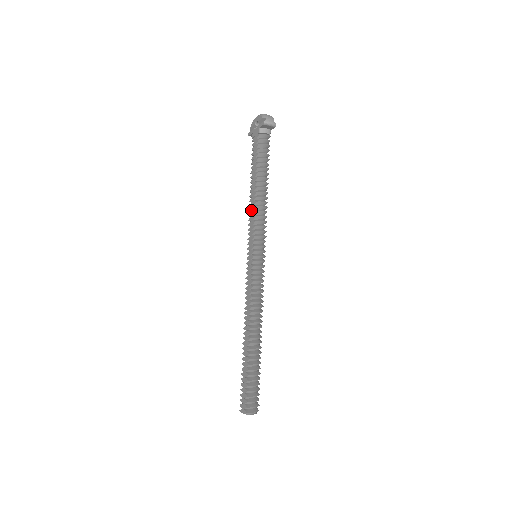
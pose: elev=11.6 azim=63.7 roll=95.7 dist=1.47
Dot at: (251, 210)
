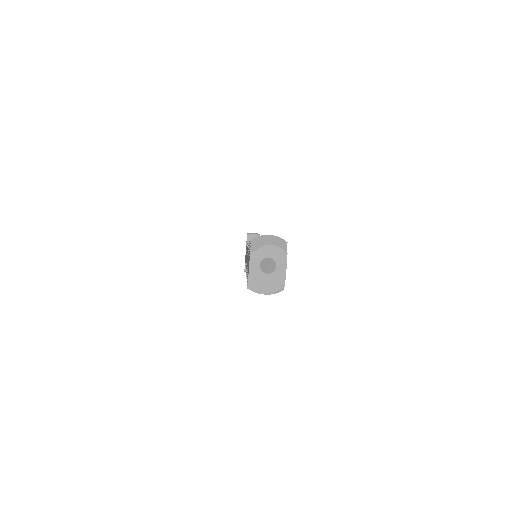
Dot at: occluded
